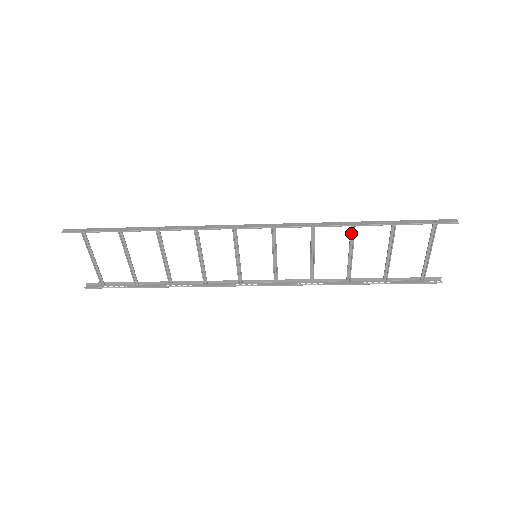
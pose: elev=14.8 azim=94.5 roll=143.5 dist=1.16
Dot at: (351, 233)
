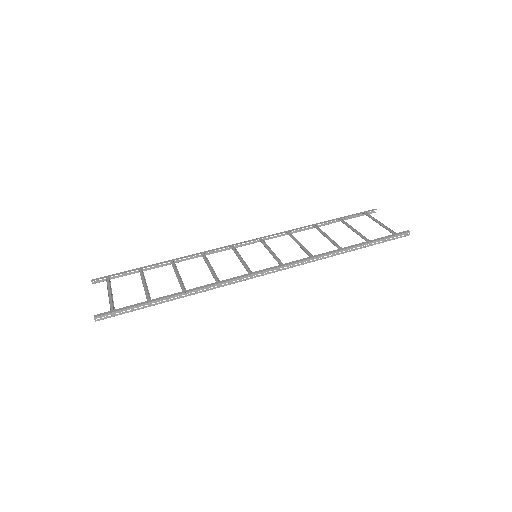
Dot at: (336, 245)
